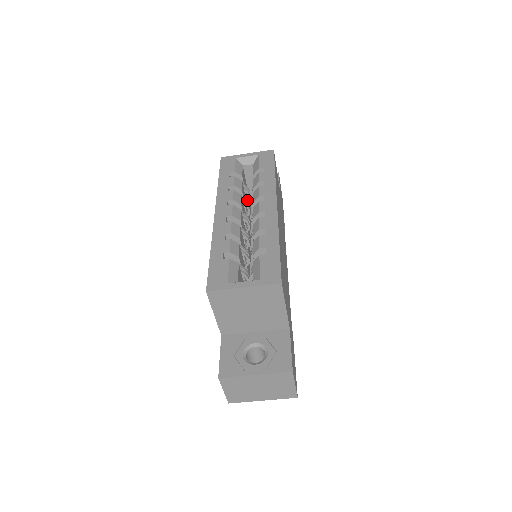
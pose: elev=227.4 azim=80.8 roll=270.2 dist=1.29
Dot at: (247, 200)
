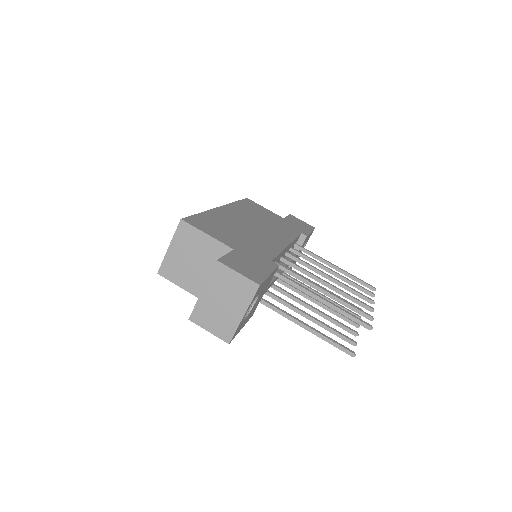
Dot at: occluded
